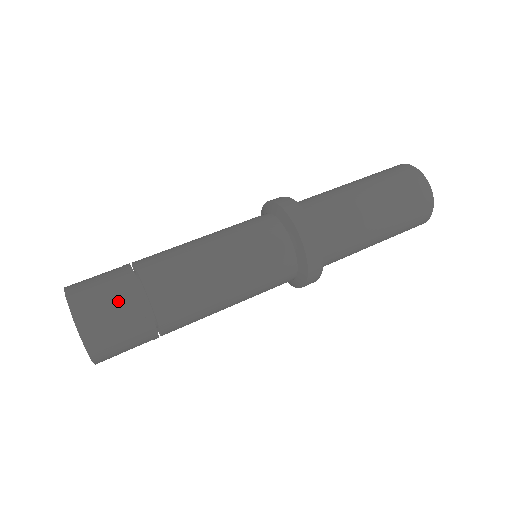
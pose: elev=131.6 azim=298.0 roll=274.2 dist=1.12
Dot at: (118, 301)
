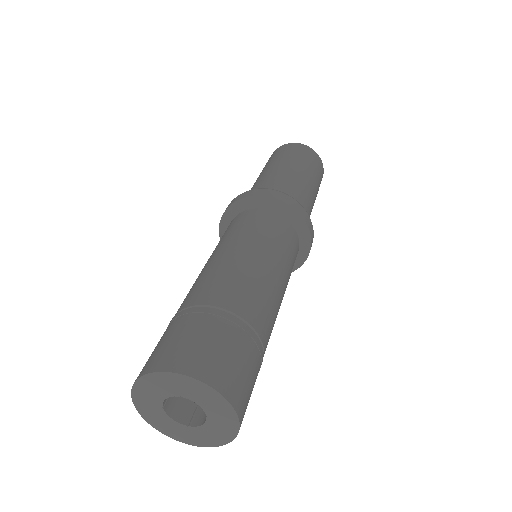
Dot at: (186, 328)
